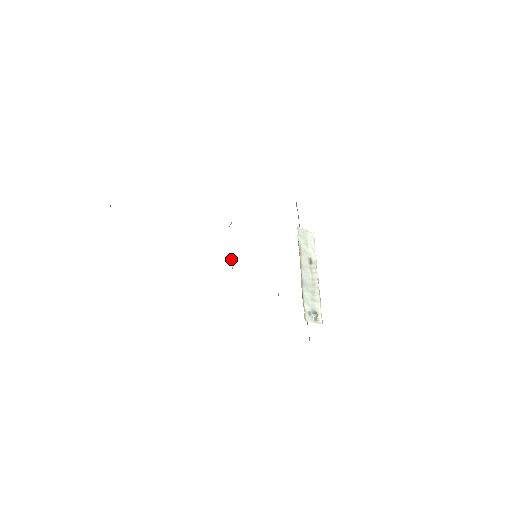
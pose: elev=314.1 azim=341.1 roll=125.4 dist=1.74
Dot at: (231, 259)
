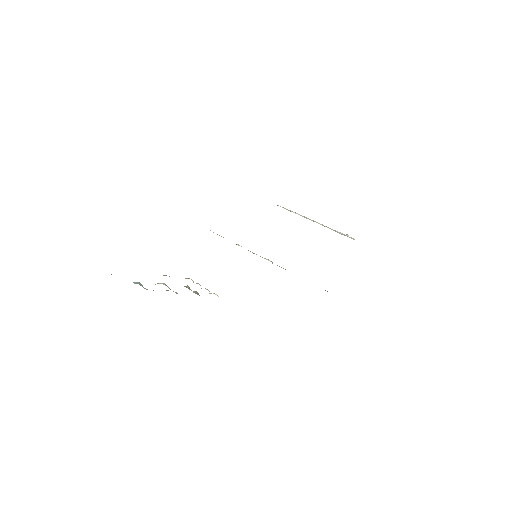
Dot at: occluded
